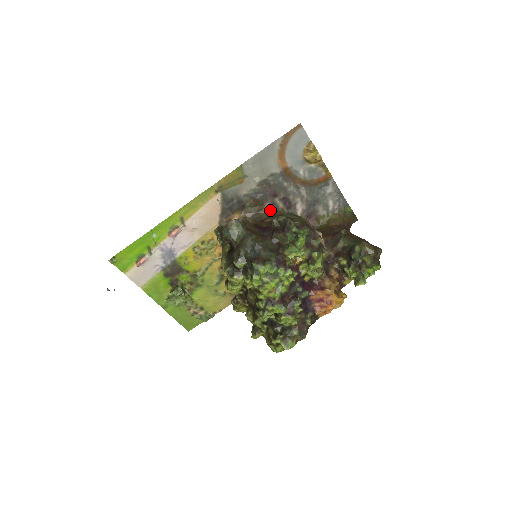
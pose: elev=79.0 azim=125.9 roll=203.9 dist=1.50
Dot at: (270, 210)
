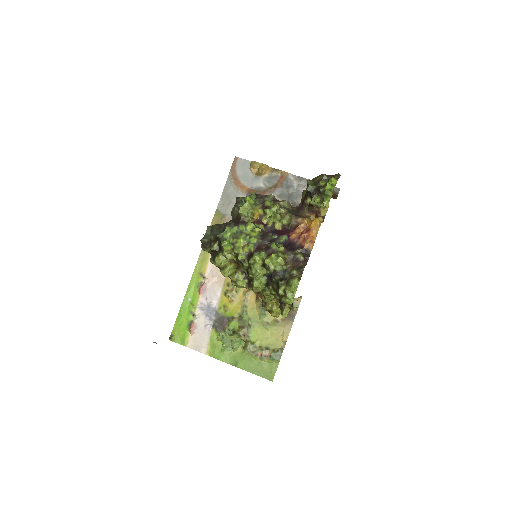
Dot at: occluded
